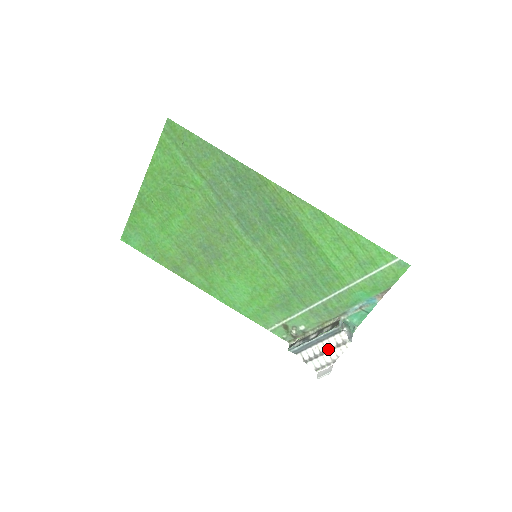
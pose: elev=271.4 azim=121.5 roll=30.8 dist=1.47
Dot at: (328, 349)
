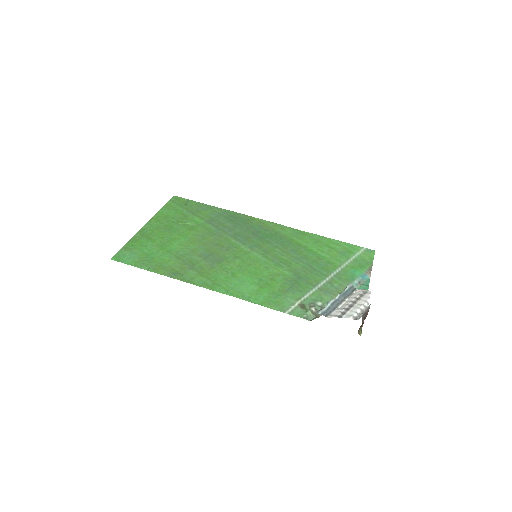
Dot at: (354, 301)
